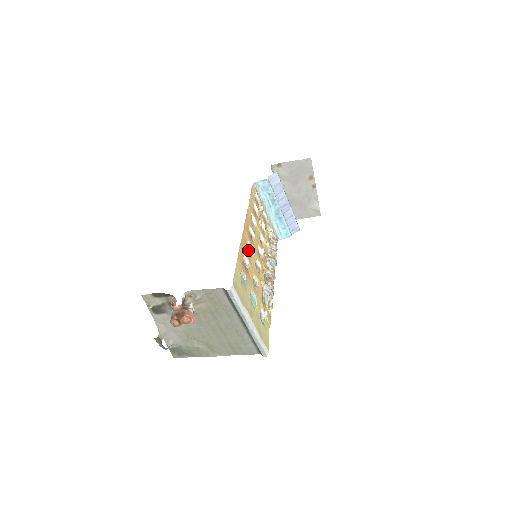
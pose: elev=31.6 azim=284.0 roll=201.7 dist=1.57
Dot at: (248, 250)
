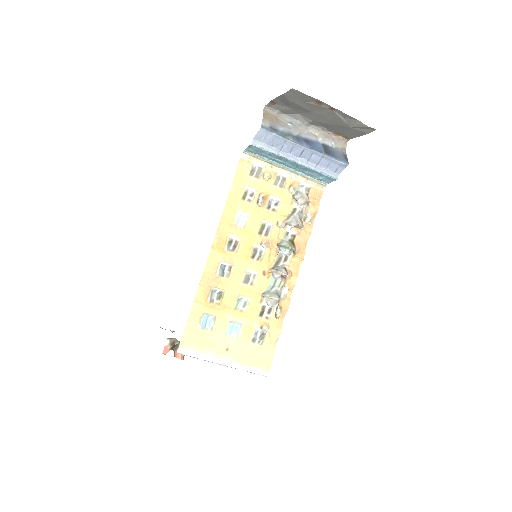
Dot at: (225, 271)
